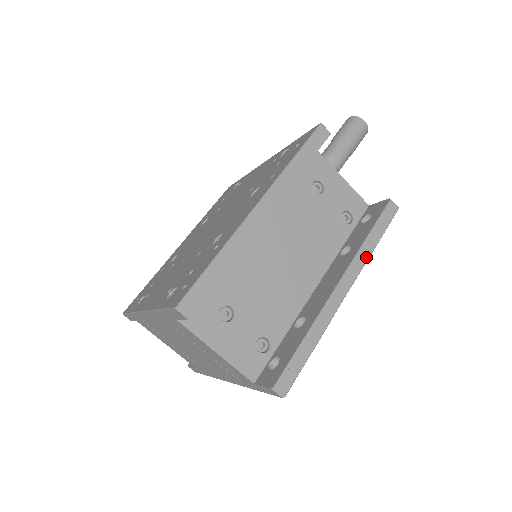
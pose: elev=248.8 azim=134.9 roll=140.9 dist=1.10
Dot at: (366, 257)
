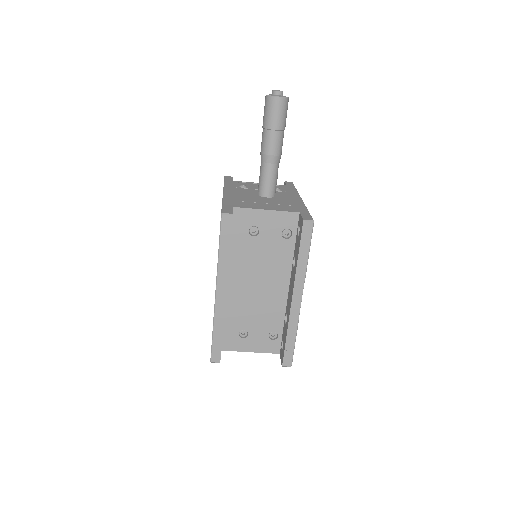
Dot at: (304, 272)
